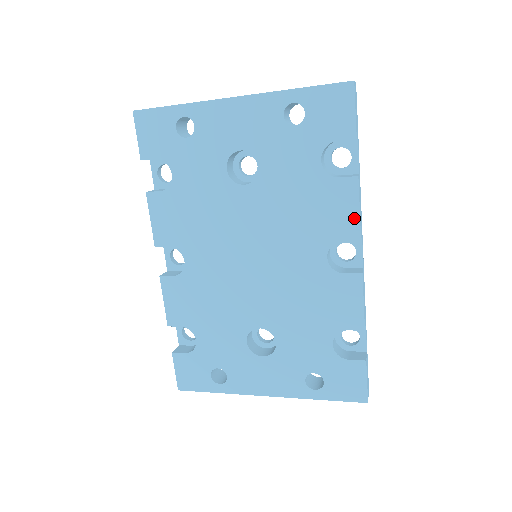
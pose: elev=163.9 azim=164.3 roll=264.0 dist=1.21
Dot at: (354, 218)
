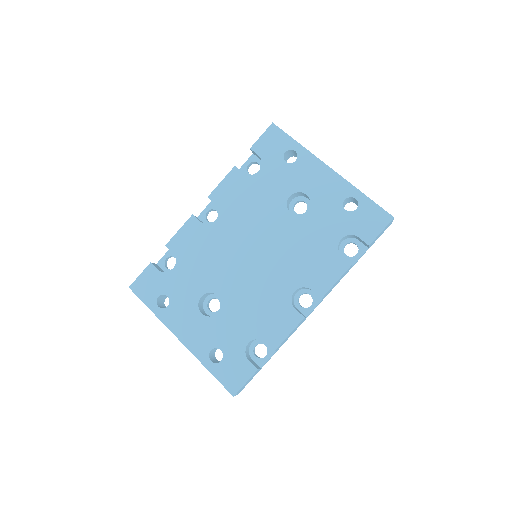
Dot at: (329, 284)
